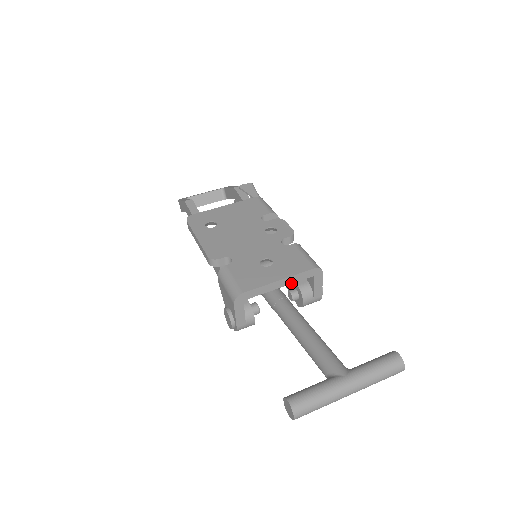
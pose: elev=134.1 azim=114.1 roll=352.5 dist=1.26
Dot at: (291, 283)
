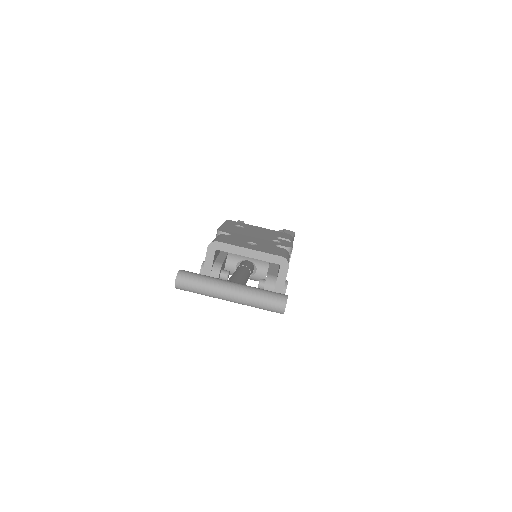
Dot at: (259, 259)
